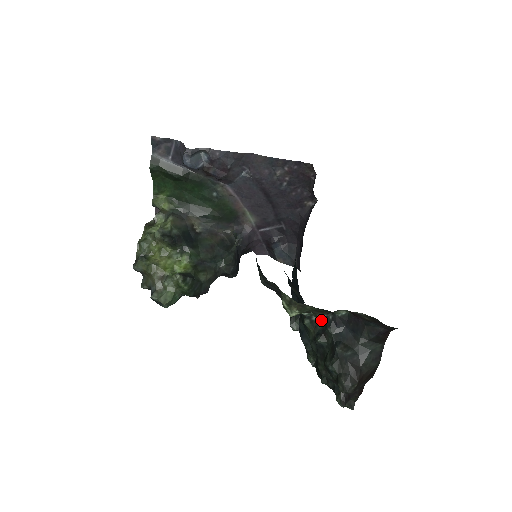
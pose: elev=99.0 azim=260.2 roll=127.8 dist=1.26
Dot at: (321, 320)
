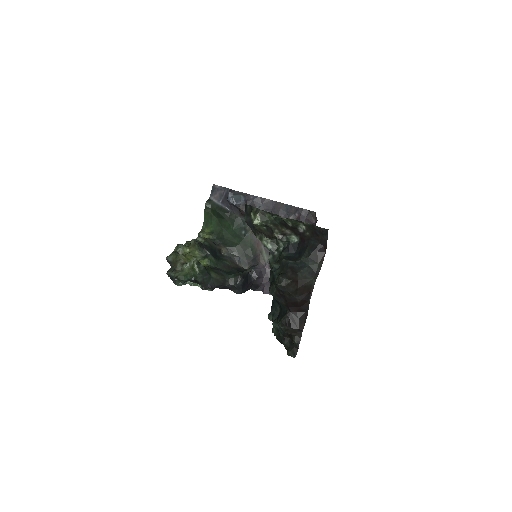
Dot at: (280, 253)
